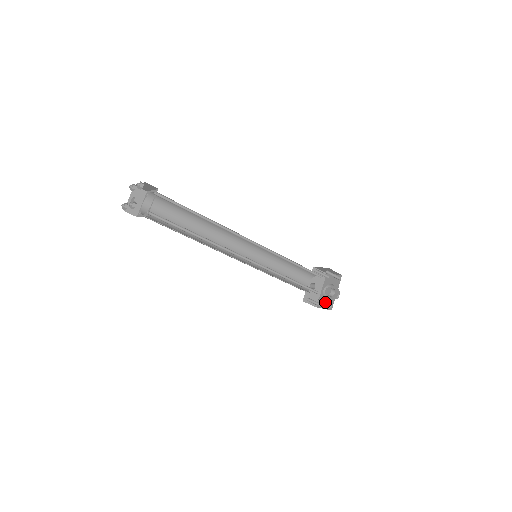
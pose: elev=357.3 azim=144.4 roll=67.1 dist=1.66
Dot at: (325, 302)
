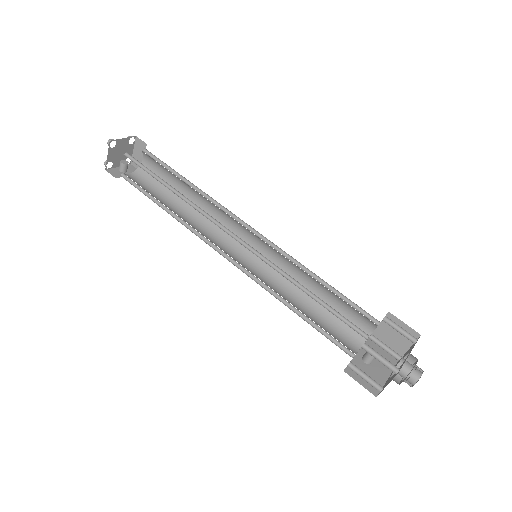
Dot at: (391, 377)
